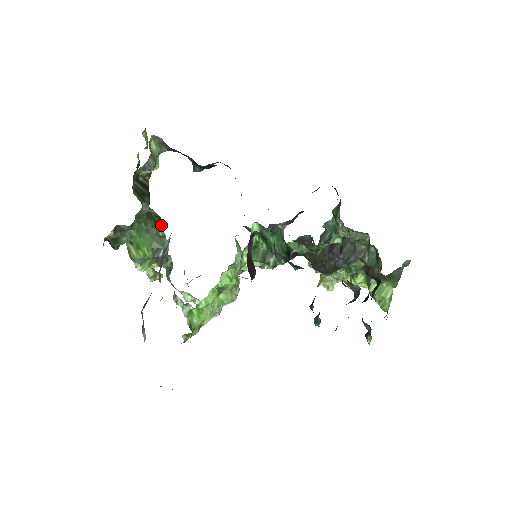
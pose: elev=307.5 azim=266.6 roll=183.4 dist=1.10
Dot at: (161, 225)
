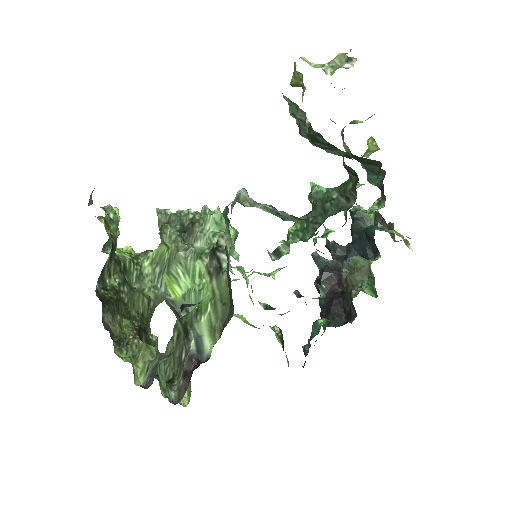
Dot at: occluded
